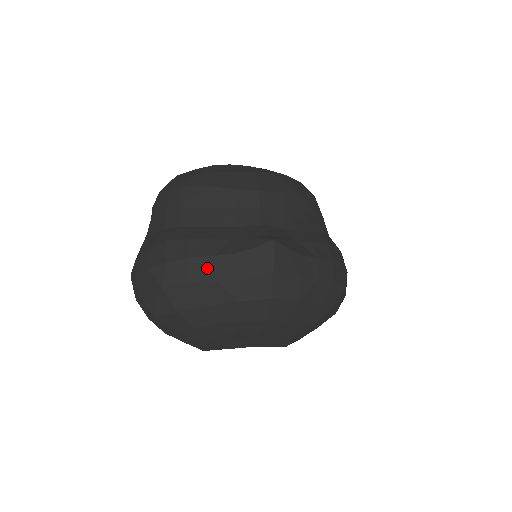
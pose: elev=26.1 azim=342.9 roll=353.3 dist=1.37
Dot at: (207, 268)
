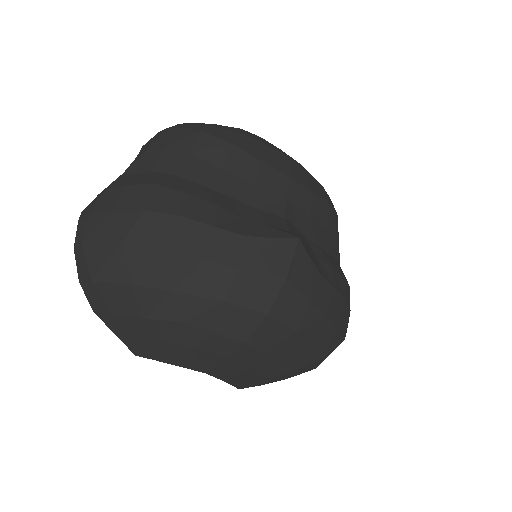
Dot at: (199, 239)
